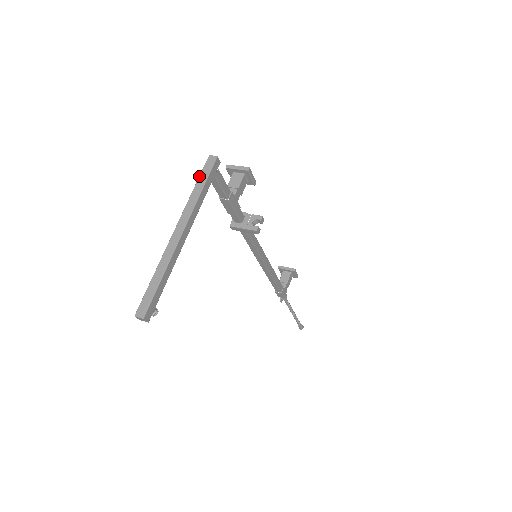
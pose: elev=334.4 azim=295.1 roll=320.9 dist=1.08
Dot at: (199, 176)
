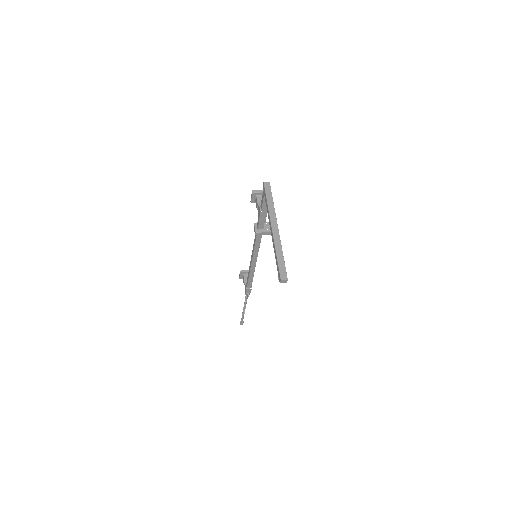
Dot at: (266, 195)
